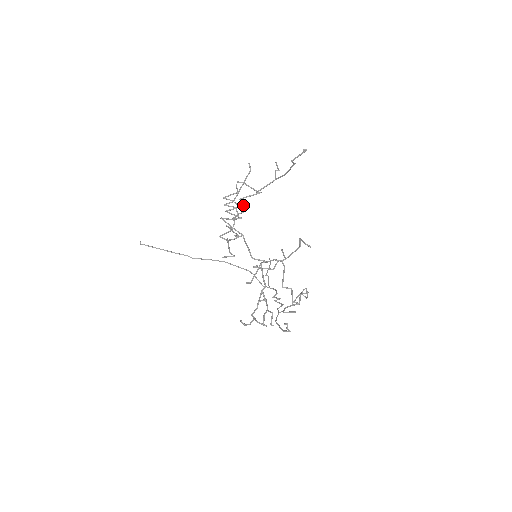
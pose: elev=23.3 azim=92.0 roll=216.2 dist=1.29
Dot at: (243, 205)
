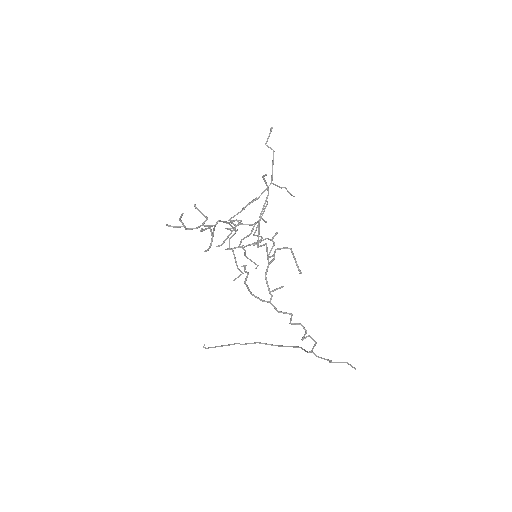
Dot at: (242, 210)
